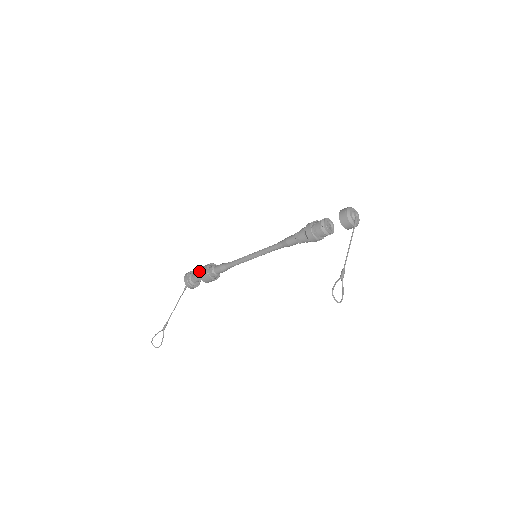
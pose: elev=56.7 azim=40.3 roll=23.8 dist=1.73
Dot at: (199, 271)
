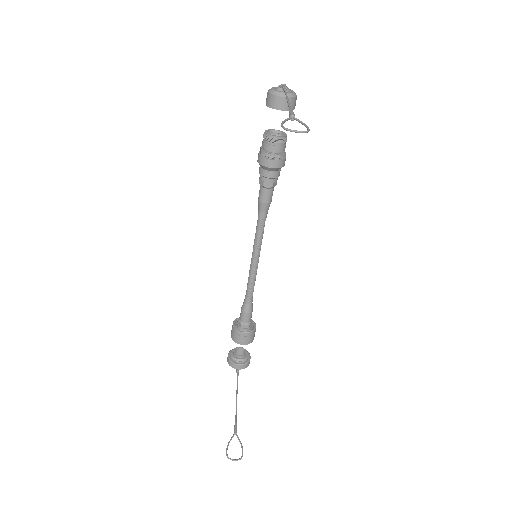
Dot at: occluded
